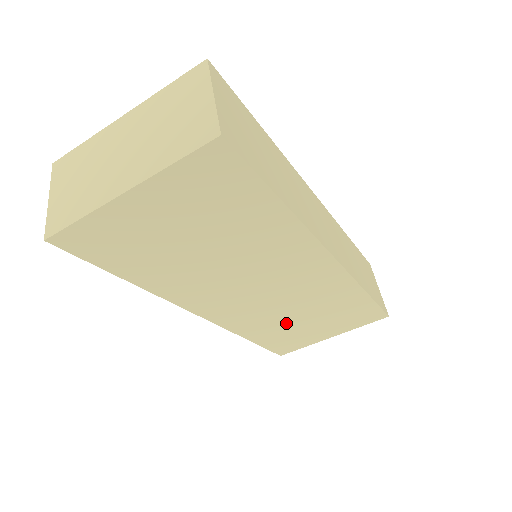
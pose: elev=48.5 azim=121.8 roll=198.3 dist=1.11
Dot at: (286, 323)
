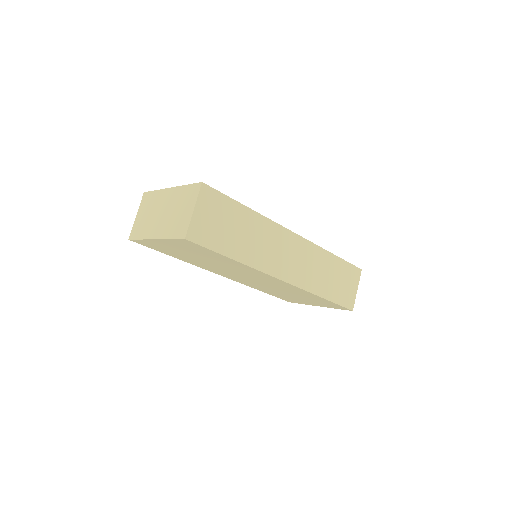
Dot at: (279, 292)
